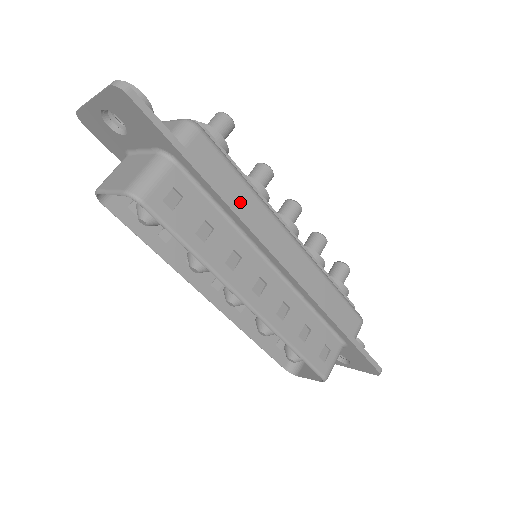
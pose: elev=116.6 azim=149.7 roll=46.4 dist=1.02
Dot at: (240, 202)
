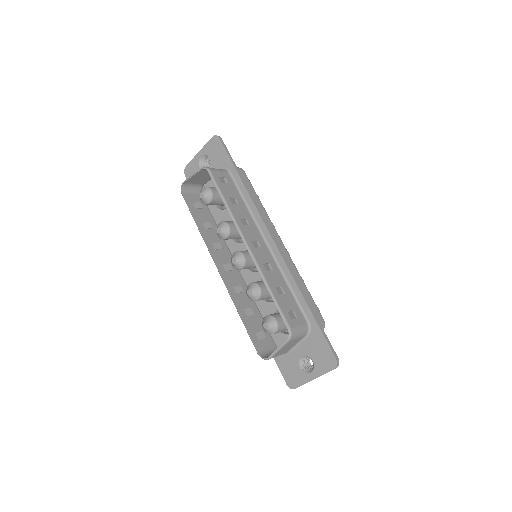
Dot at: occluded
